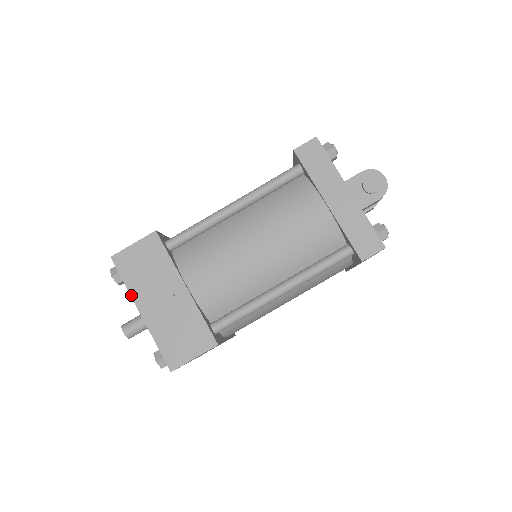
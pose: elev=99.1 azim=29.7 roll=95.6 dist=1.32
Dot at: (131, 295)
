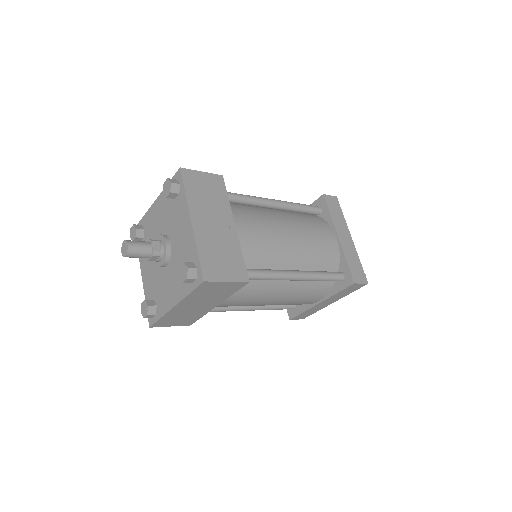
Dot at: (188, 204)
